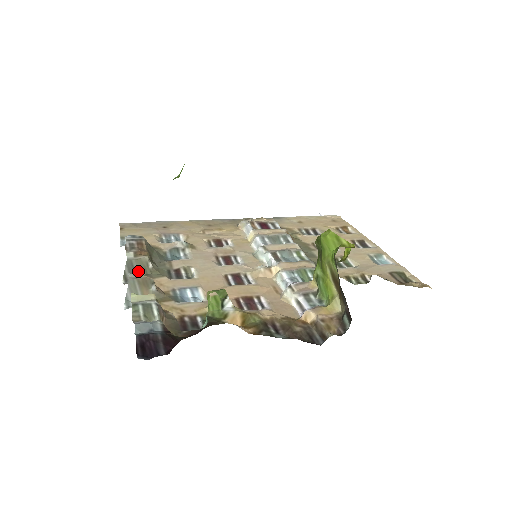
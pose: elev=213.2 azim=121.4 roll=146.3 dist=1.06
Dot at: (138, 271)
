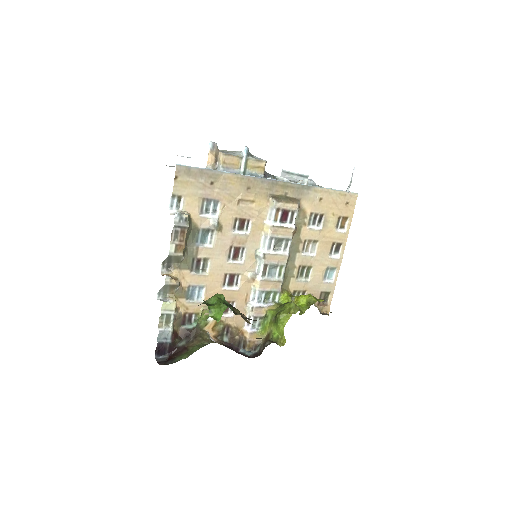
Dot at: (173, 261)
